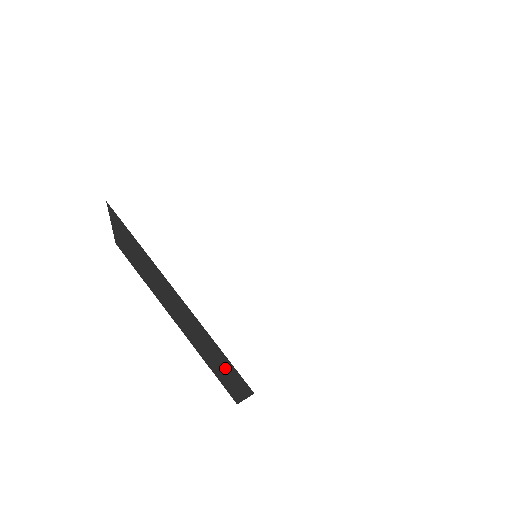
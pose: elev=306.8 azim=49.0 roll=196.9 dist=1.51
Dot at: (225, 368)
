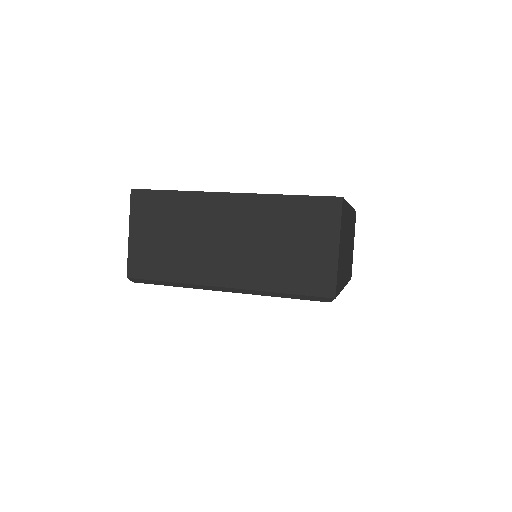
Dot at: occluded
